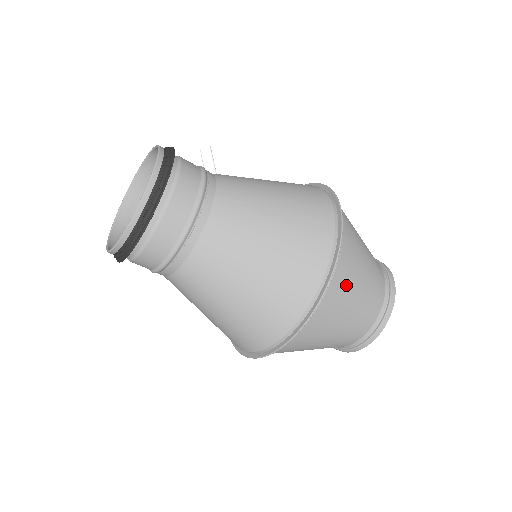
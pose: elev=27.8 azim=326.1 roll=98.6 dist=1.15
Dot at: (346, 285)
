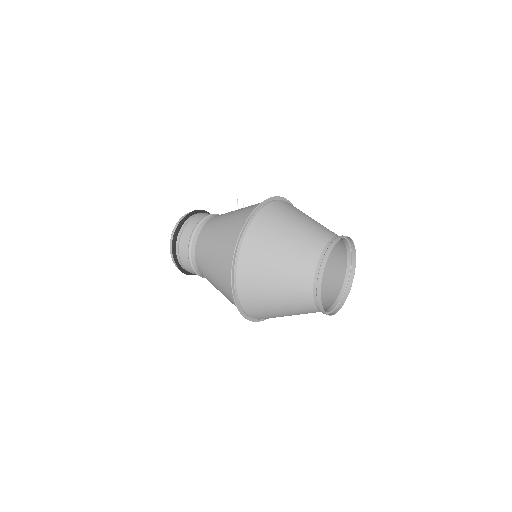
Dot at: (256, 263)
